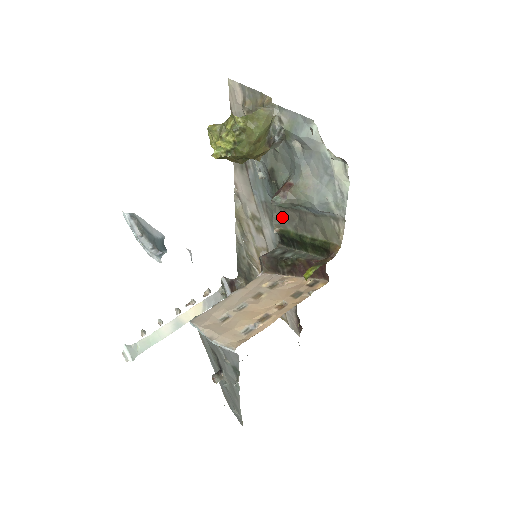
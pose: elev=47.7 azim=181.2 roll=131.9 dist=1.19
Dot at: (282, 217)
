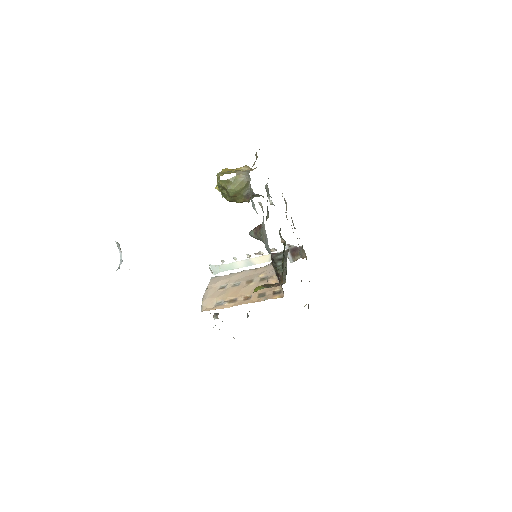
Dot at: occluded
